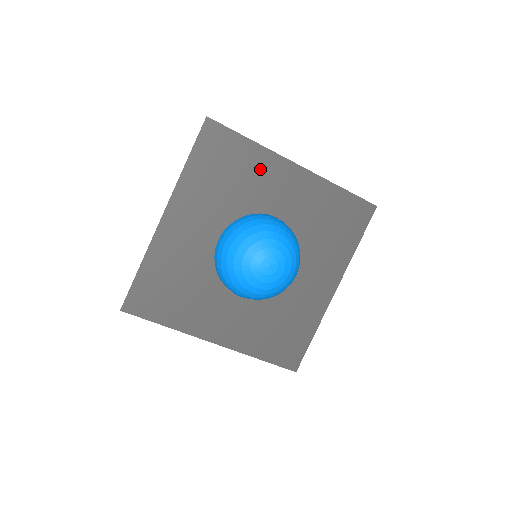
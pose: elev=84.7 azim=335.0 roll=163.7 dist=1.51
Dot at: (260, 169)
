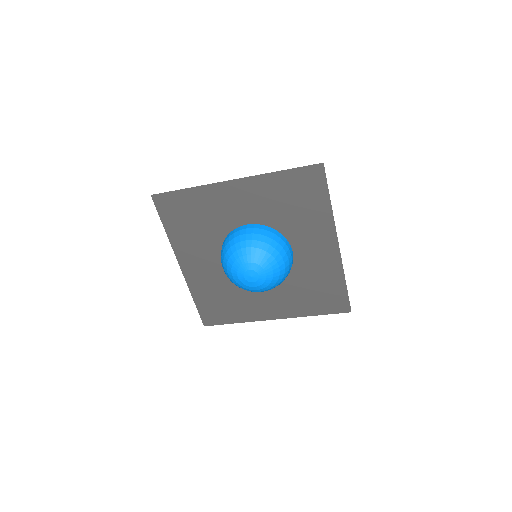
Dot at: (210, 202)
